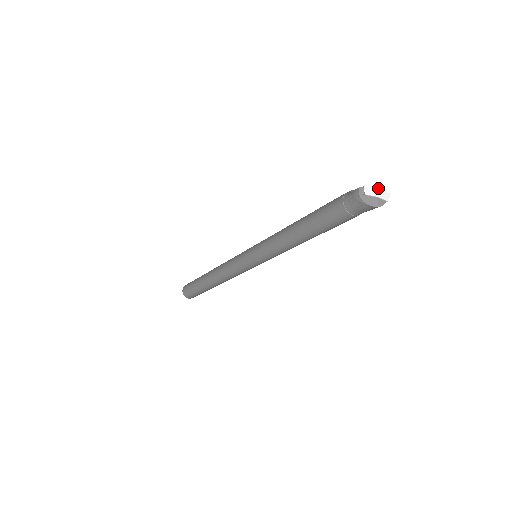
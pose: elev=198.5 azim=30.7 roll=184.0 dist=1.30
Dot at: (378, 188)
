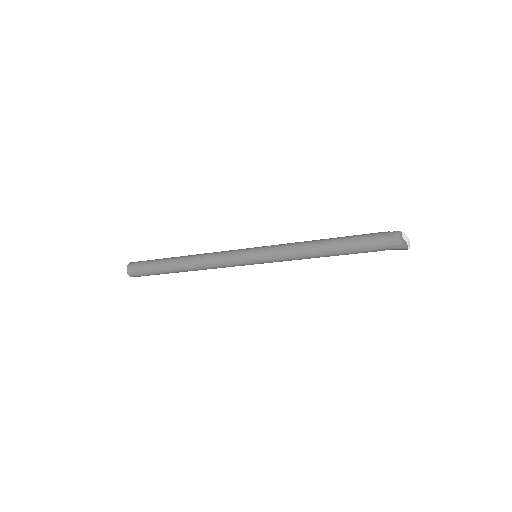
Dot at: occluded
